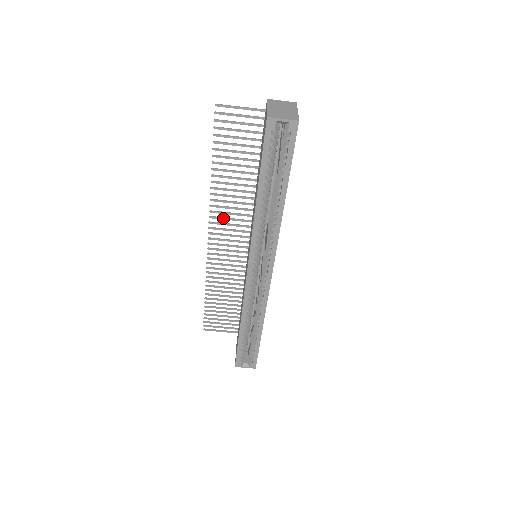
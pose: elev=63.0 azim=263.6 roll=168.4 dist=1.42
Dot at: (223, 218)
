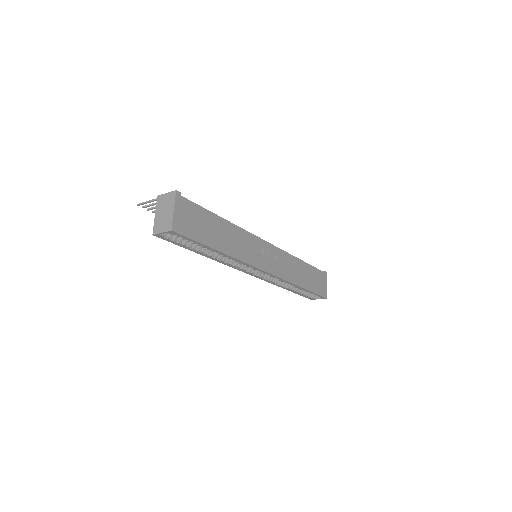
Dot at: occluded
